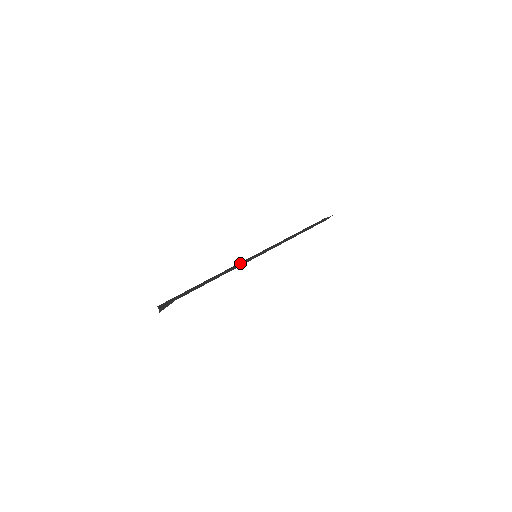
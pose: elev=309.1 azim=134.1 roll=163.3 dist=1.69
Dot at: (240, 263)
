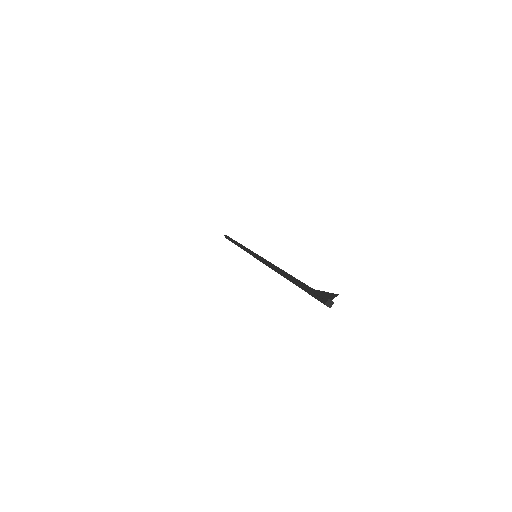
Dot at: (264, 259)
